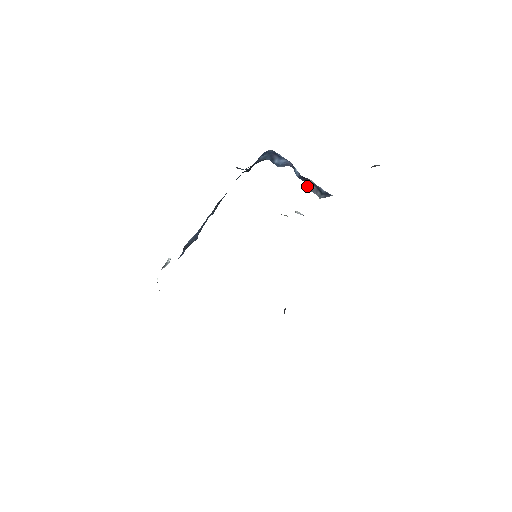
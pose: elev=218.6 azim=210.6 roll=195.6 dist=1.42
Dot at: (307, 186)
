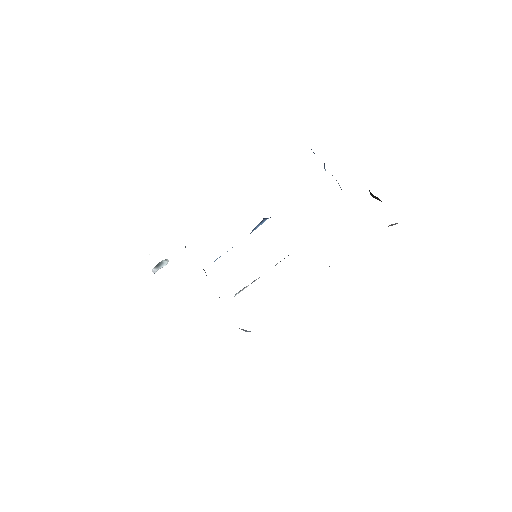
Dot at: occluded
